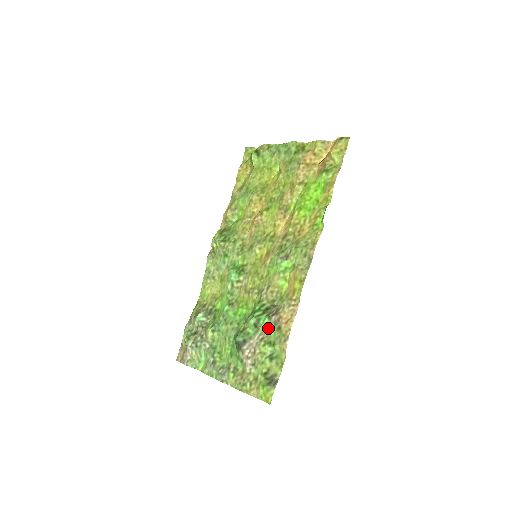
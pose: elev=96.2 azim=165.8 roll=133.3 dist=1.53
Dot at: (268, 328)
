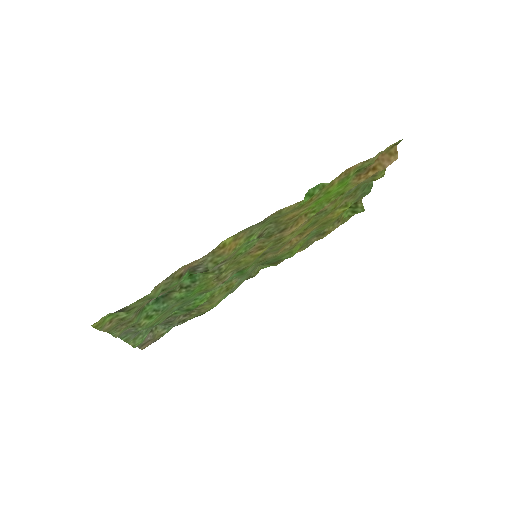
Dot at: occluded
